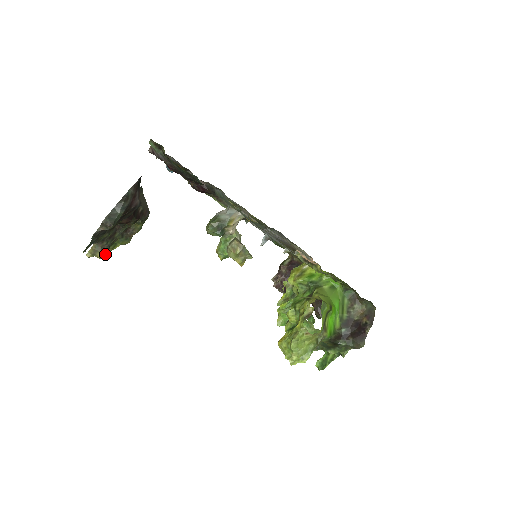
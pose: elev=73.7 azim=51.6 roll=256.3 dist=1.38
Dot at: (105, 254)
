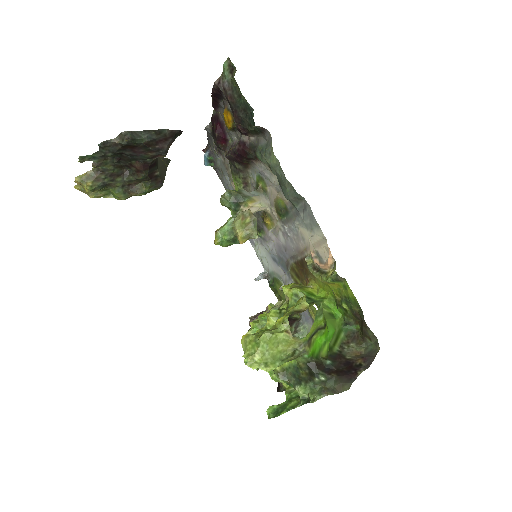
Dot at: (94, 190)
